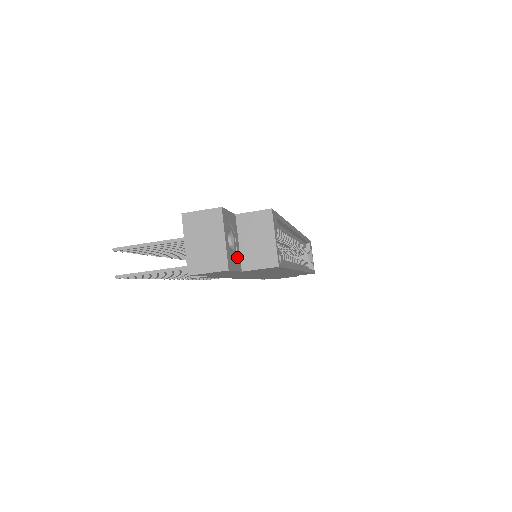
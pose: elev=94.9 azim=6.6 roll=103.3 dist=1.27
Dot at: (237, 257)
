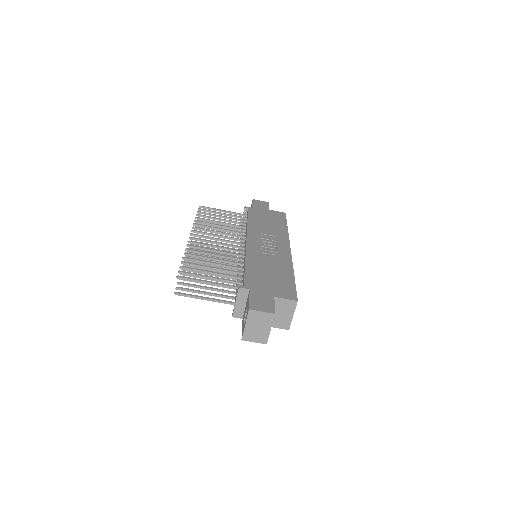
Dot at: occluded
